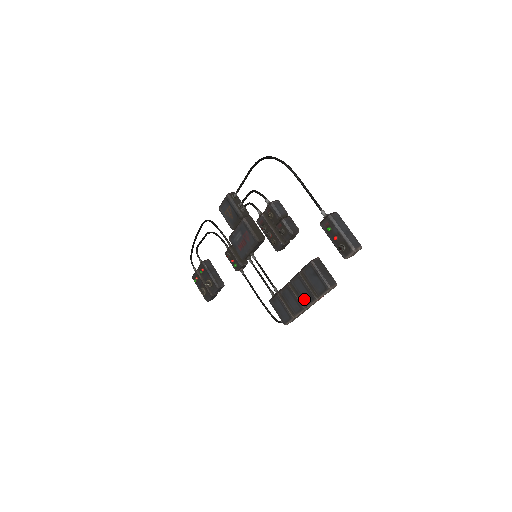
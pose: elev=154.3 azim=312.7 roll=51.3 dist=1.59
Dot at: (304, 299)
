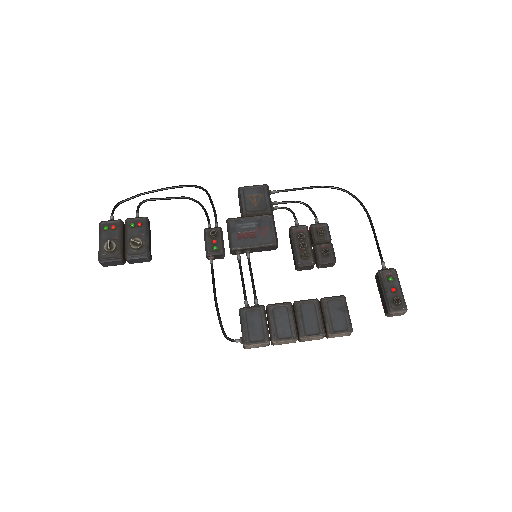
Dot at: (305, 327)
